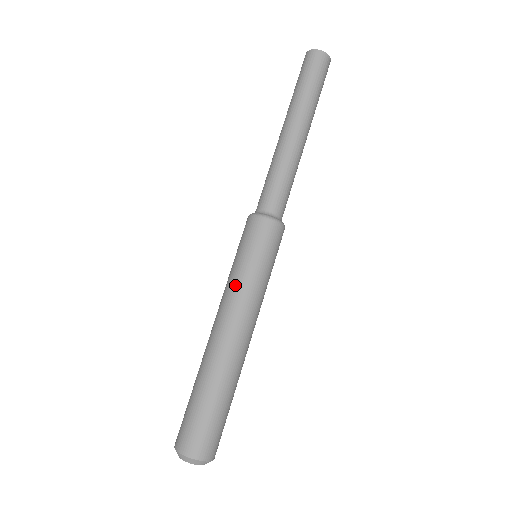
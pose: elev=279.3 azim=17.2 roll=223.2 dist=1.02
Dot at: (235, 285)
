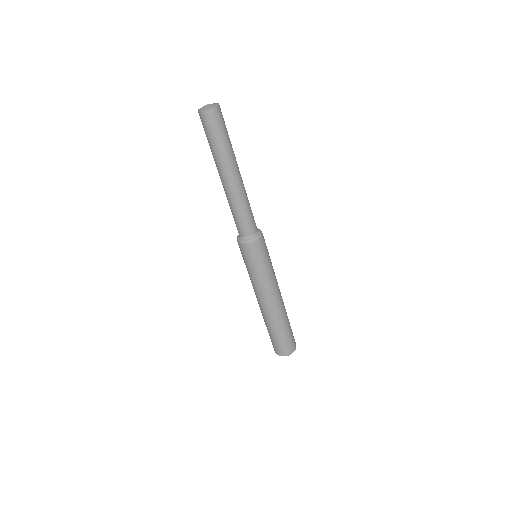
Dot at: occluded
